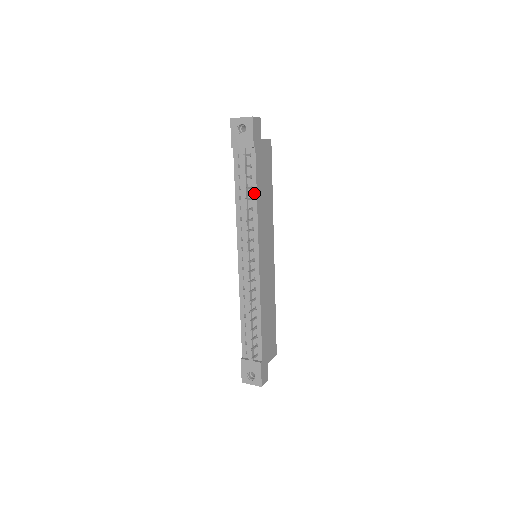
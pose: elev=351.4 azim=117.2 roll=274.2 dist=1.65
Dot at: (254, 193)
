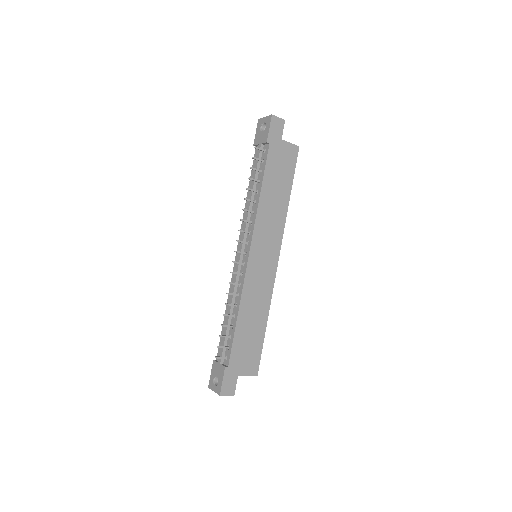
Dot at: (260, 187)
